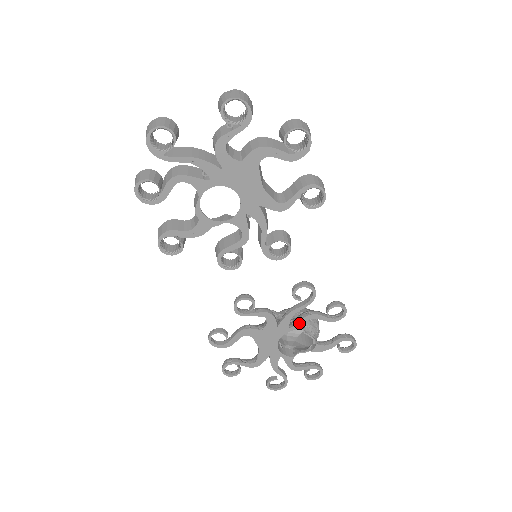
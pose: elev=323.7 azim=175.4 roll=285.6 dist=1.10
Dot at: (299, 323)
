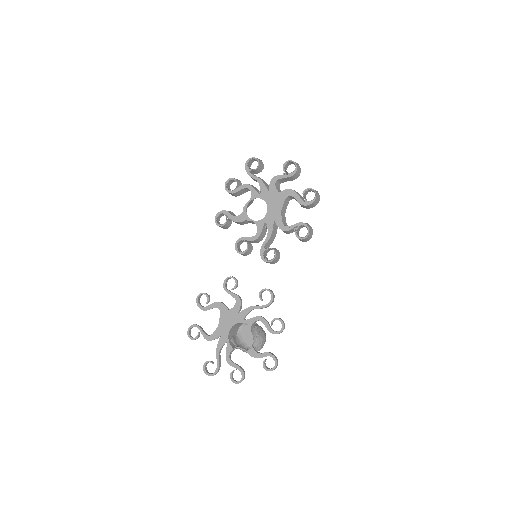
Dot at: (252, 319)
